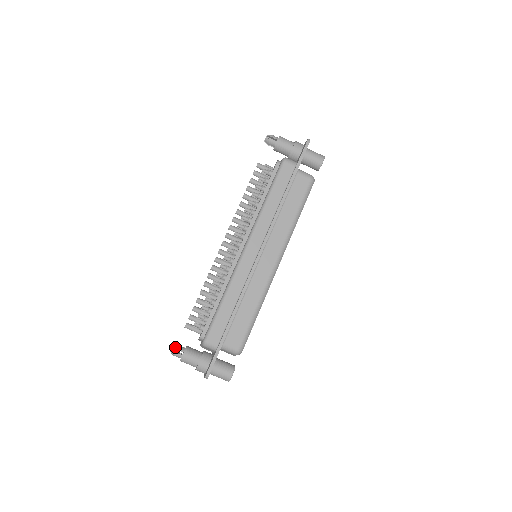
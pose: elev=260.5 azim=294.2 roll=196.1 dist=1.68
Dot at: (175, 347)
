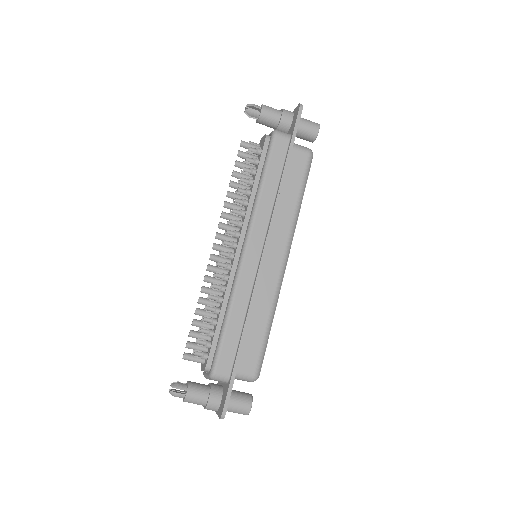
Dot at: (175, 386)
